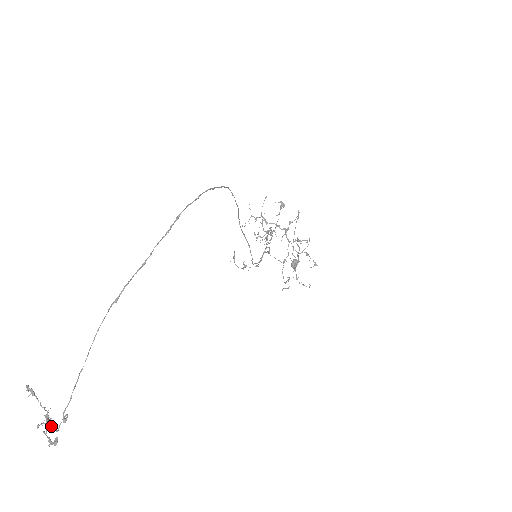
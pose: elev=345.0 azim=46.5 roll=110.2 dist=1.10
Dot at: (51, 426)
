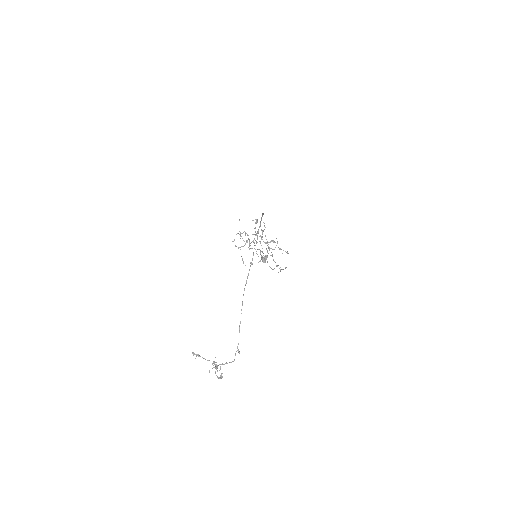
Dot at: occluded
